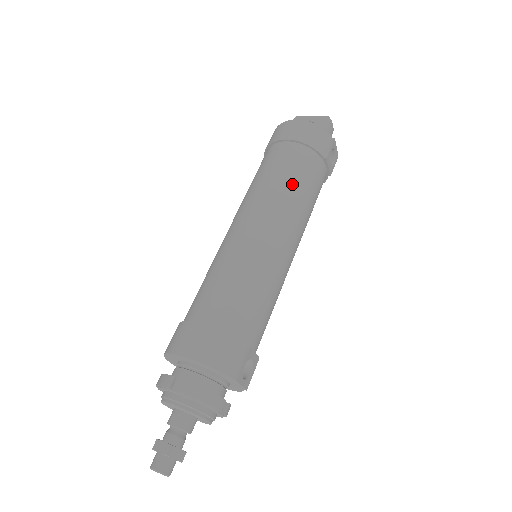
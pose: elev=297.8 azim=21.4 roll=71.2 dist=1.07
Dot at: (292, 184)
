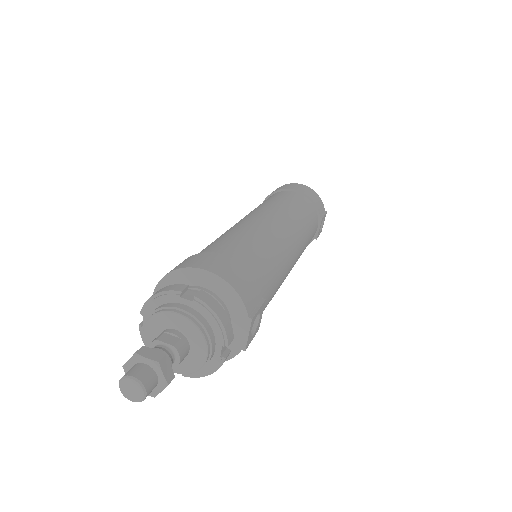
Dot at: (301, 214)
